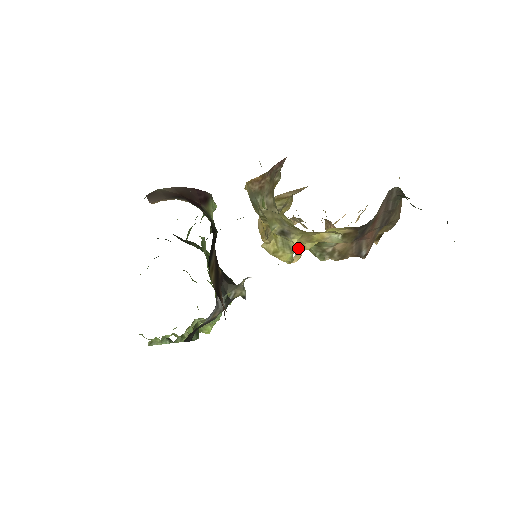
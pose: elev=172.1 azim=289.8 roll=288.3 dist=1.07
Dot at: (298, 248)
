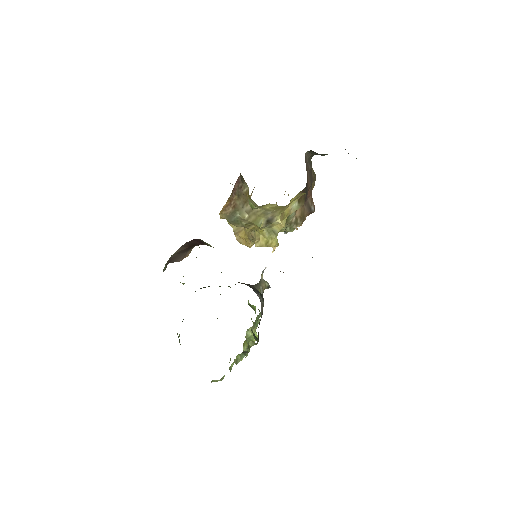
Dot at: (279, 229)
